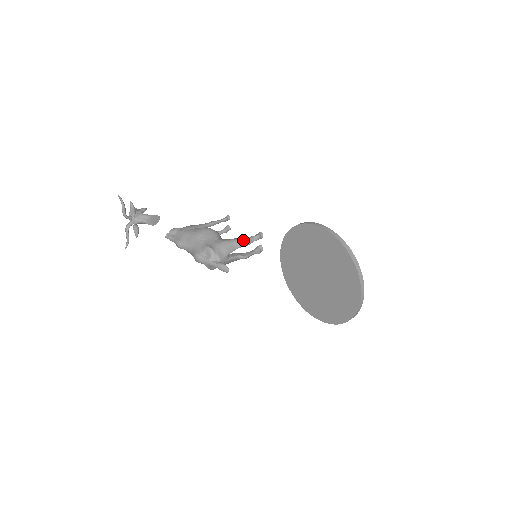
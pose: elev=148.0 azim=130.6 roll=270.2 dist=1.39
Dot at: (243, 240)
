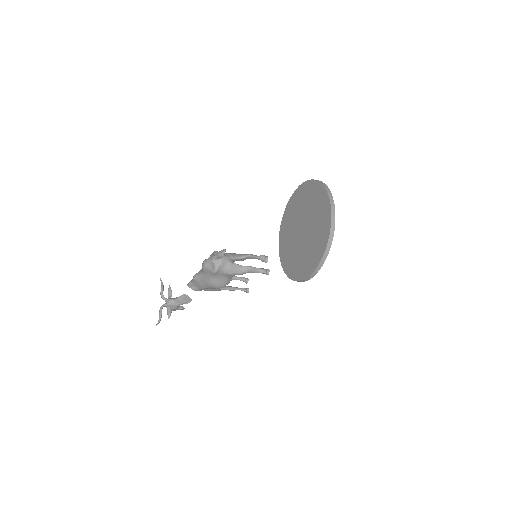
Dot at: (247, 254)
